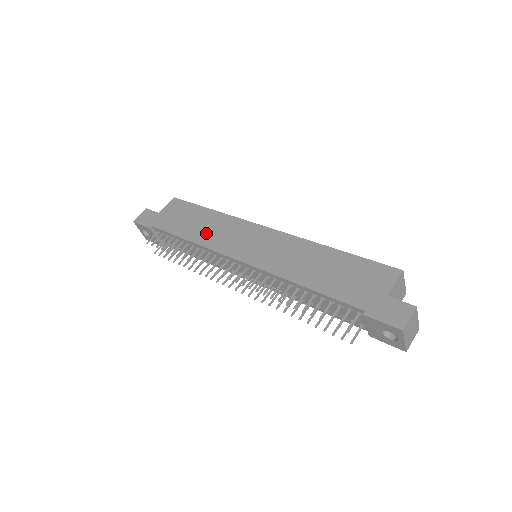
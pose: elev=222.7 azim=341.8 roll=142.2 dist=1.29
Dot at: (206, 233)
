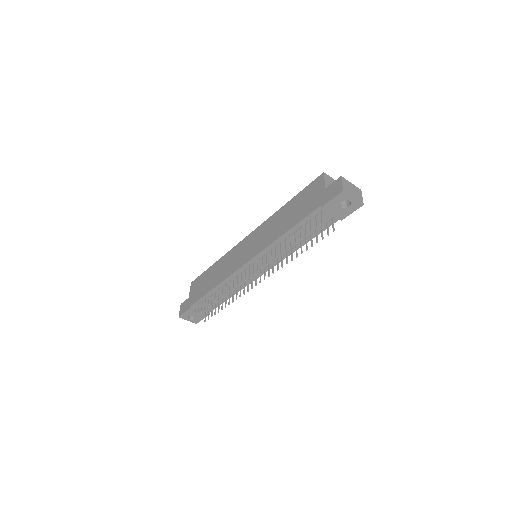
Dot at: (220, 274)
